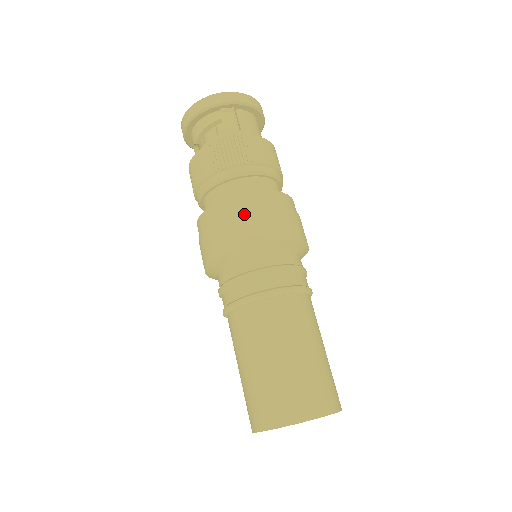
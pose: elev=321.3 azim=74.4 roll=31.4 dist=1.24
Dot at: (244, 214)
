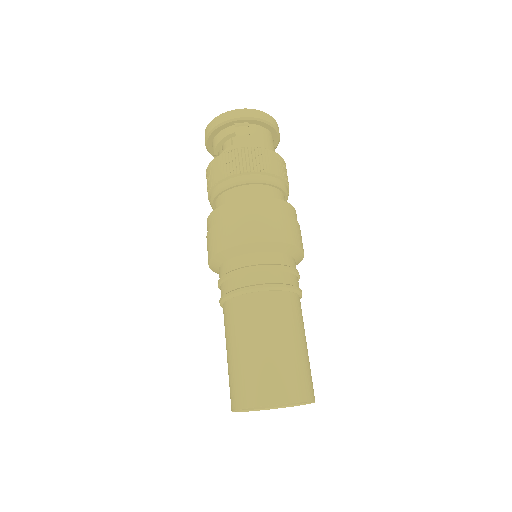
Dot at: (239, 217)
